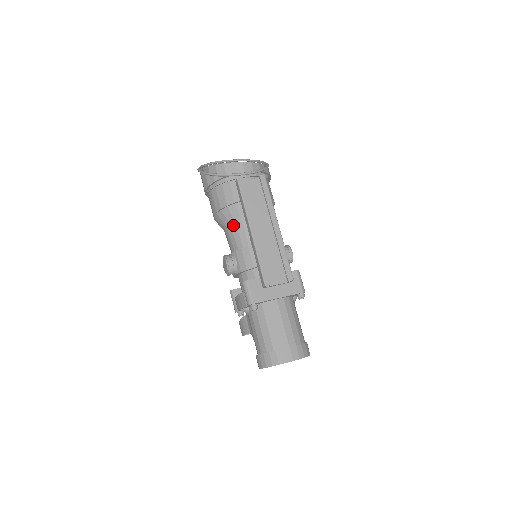
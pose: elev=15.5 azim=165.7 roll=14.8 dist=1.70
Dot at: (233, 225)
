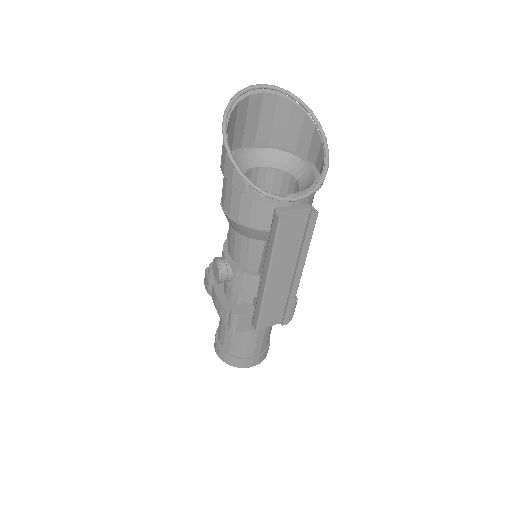
Dot at: (245, 242)
